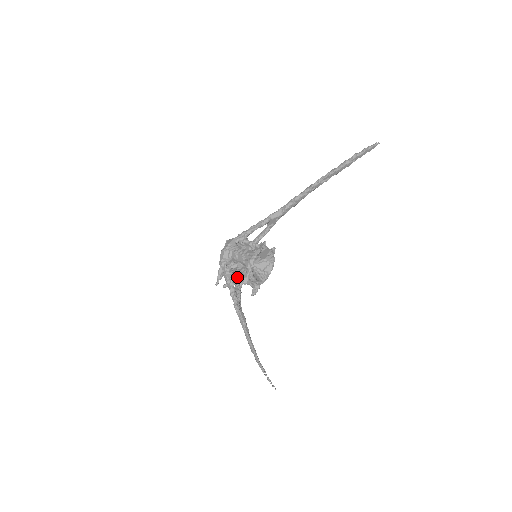
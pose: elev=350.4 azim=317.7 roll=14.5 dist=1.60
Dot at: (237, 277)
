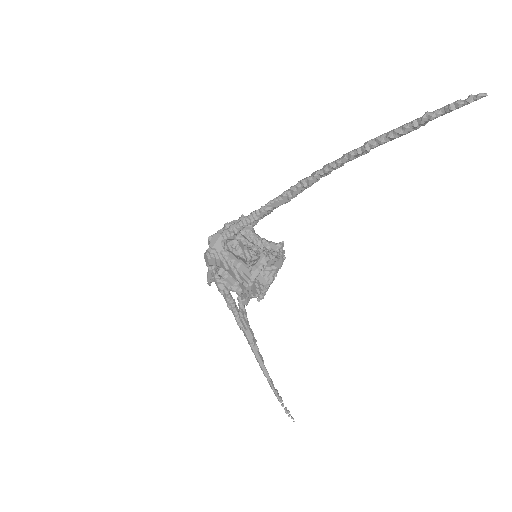
Dot at: (233, 291)
